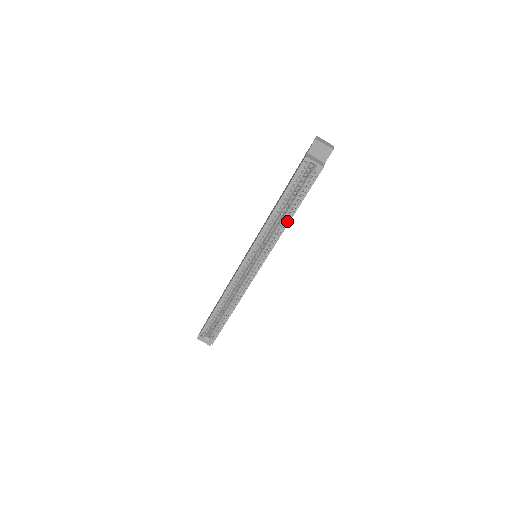
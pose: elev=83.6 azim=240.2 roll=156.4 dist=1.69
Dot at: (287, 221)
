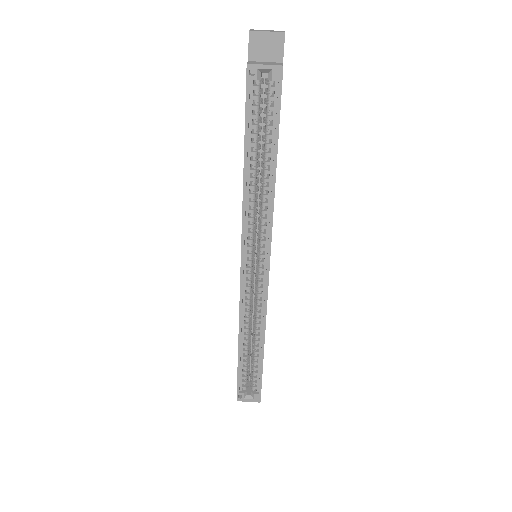
Dot at: (271, 182)
